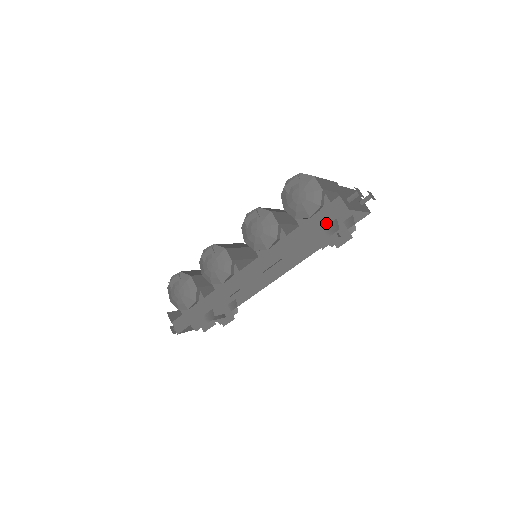
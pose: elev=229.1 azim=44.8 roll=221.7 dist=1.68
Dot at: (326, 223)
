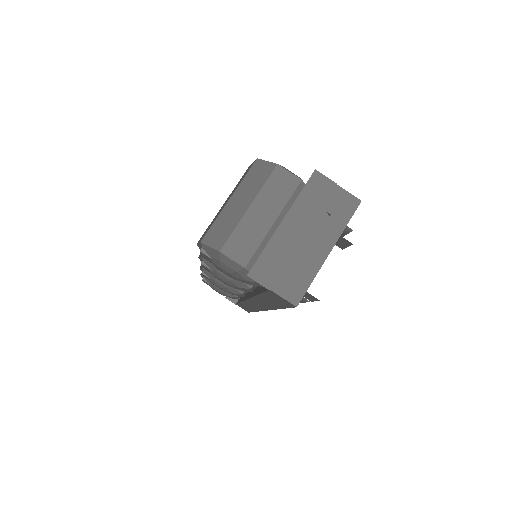
Dot at: (284, 306)
